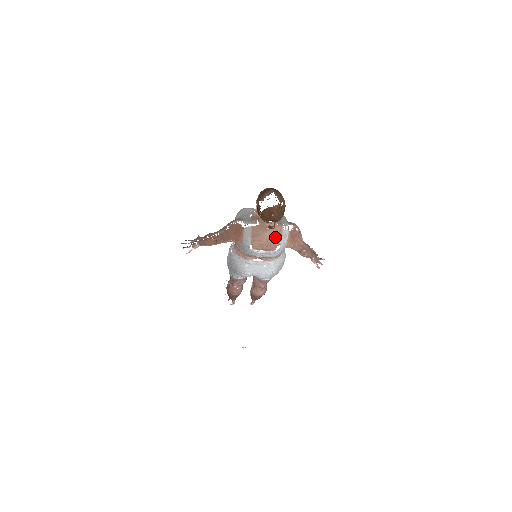
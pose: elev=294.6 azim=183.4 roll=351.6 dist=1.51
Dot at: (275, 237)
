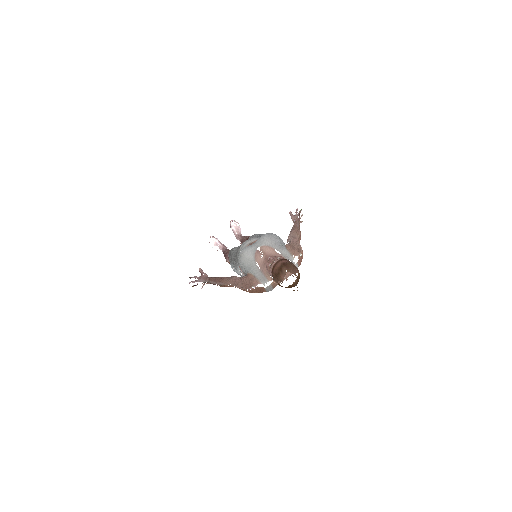
Dot at: occluded
